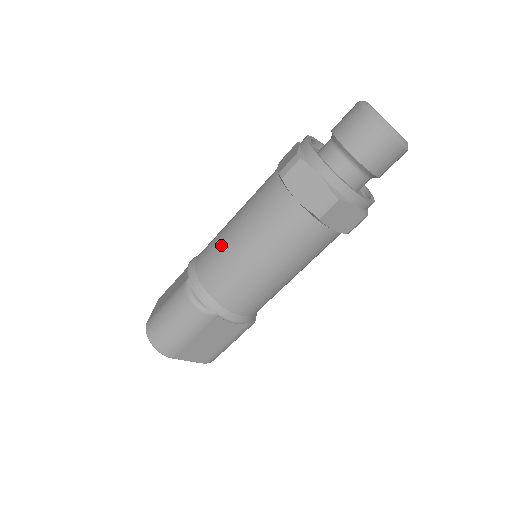
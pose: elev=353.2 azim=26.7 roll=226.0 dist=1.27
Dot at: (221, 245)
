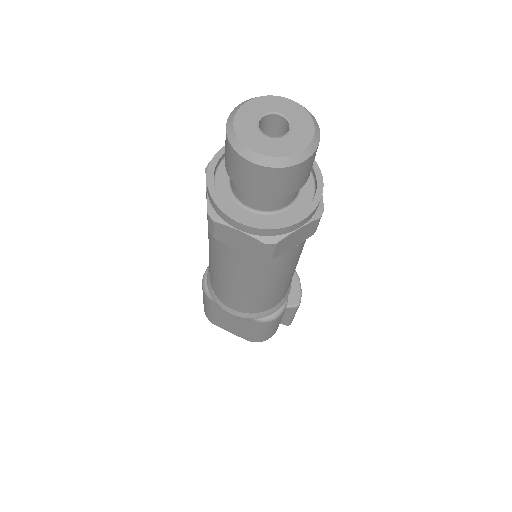
Dot at: occluded
